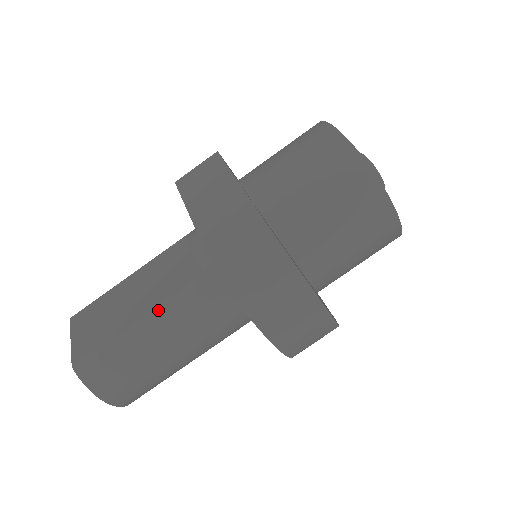
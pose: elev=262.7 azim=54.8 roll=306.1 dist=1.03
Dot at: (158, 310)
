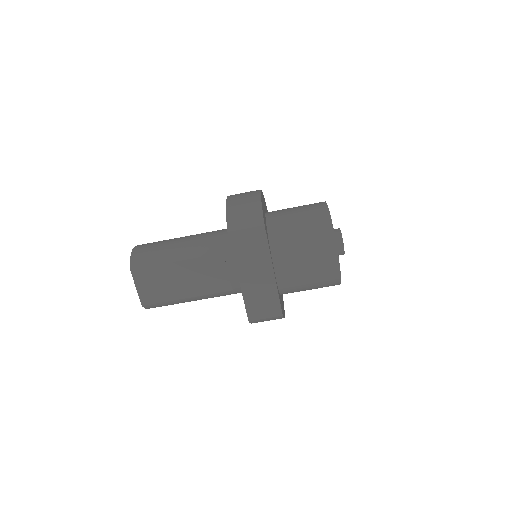
Dot at: (201, 297)
